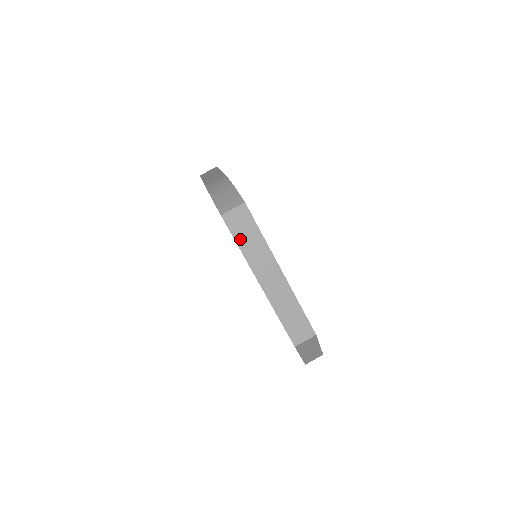
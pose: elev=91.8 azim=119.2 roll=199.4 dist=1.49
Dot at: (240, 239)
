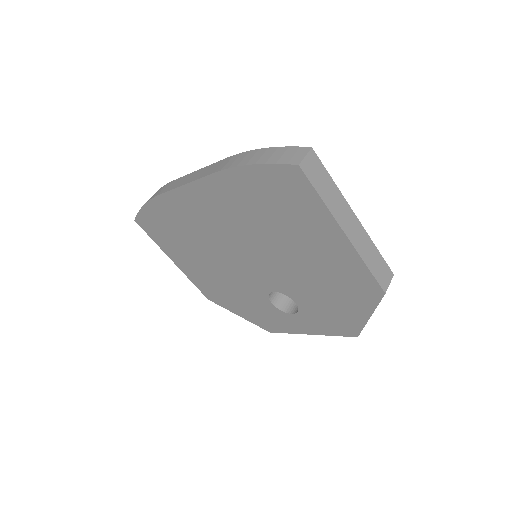
Dot at: (319, 188)
